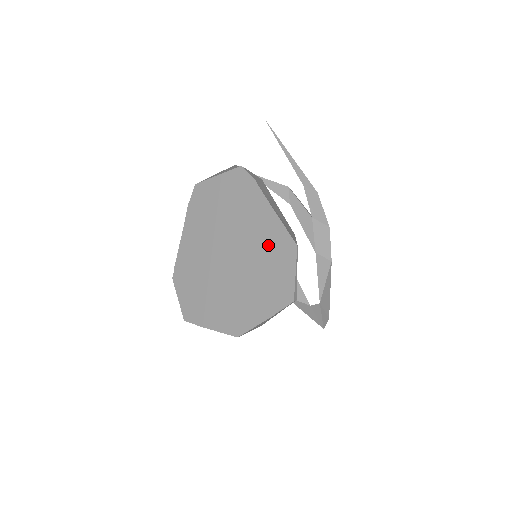
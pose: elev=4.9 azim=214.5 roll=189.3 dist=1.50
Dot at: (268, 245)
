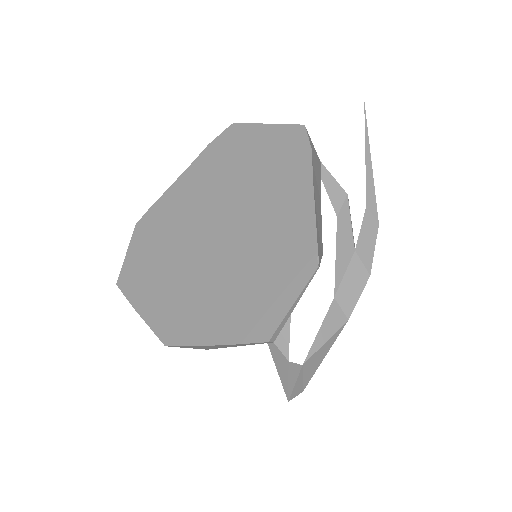
Dot at: (279, 244)
